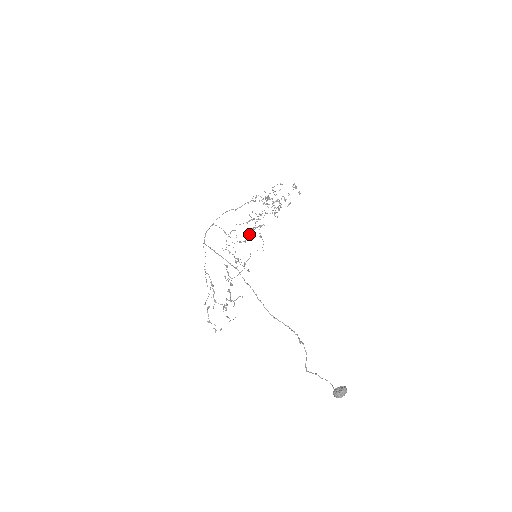
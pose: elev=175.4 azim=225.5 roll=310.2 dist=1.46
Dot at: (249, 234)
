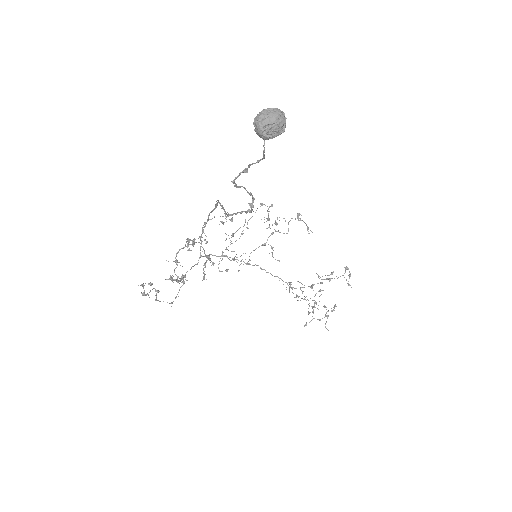
Dot at: (255, 212)
